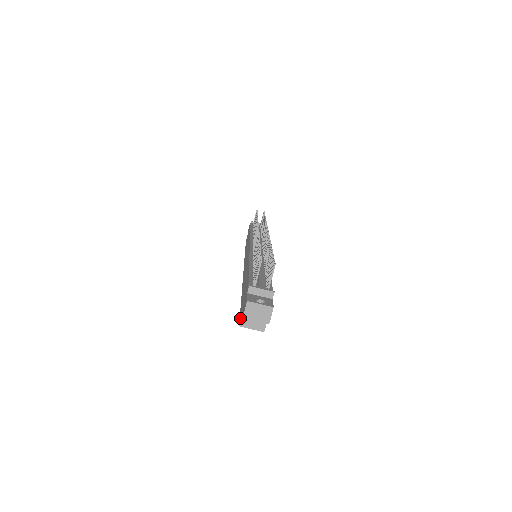
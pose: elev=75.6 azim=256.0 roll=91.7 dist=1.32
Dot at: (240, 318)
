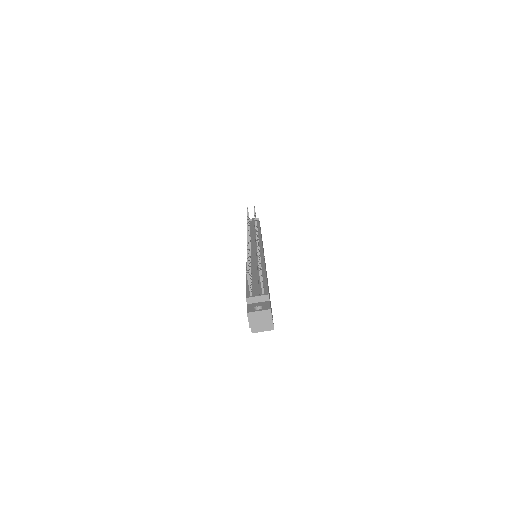
Dot at: occluded
